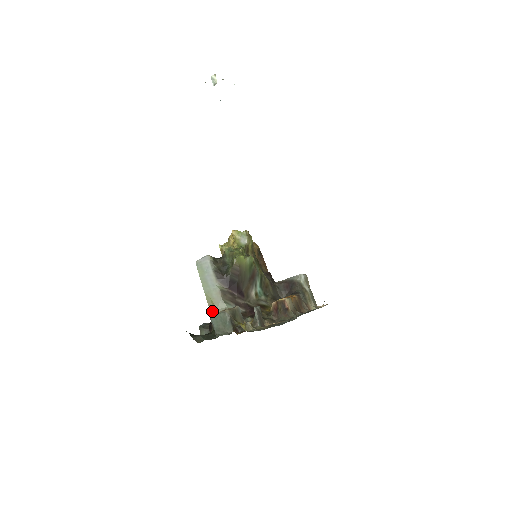
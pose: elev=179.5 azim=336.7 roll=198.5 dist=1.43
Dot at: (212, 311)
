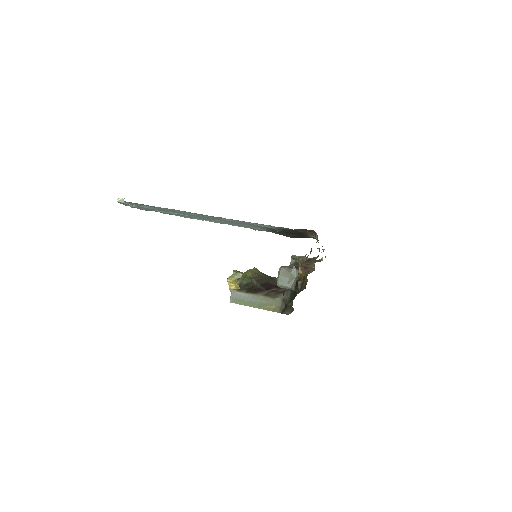
Dot at: (276, 310)
